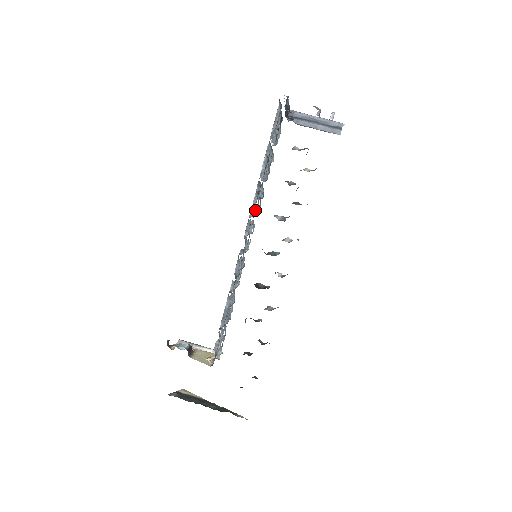
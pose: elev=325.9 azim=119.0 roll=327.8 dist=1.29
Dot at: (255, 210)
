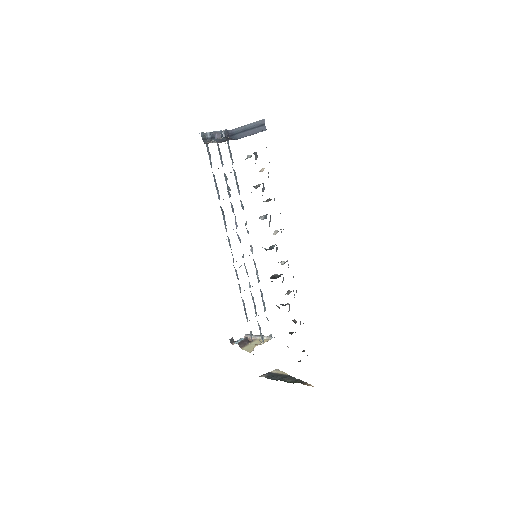
Dot at: (236, 223)
